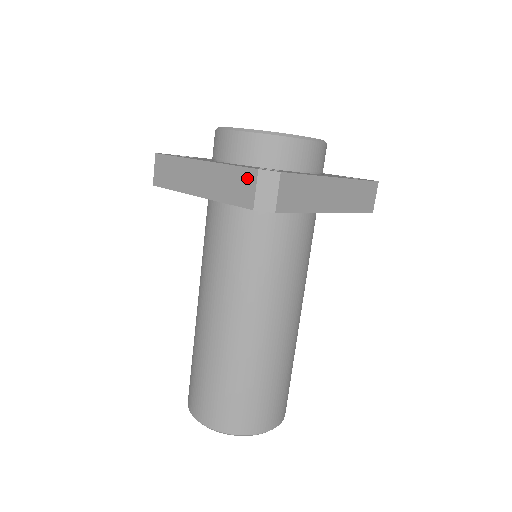
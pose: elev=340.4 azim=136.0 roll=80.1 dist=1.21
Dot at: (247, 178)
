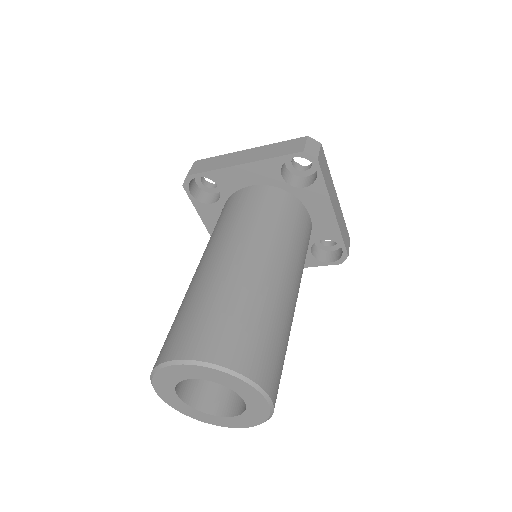
Dot at: (297, 142)
